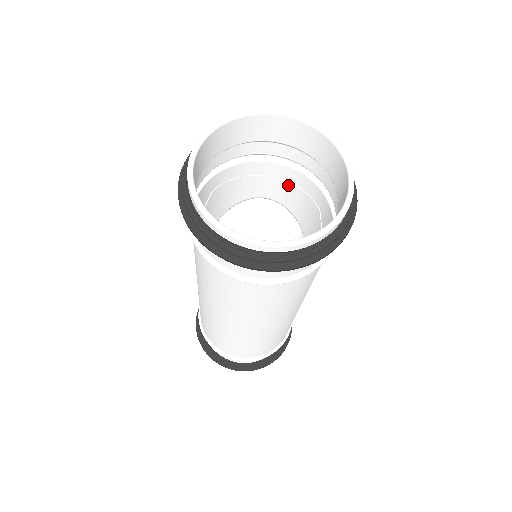
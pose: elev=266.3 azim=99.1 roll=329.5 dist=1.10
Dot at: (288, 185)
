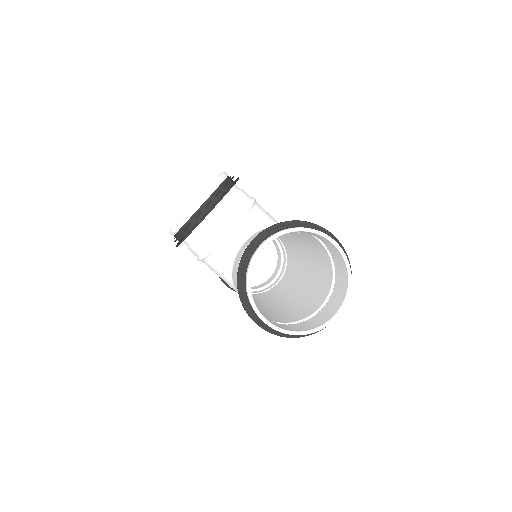
Dot at: occluded
